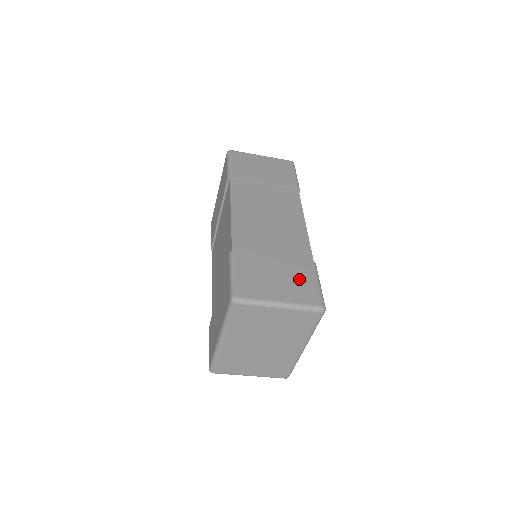
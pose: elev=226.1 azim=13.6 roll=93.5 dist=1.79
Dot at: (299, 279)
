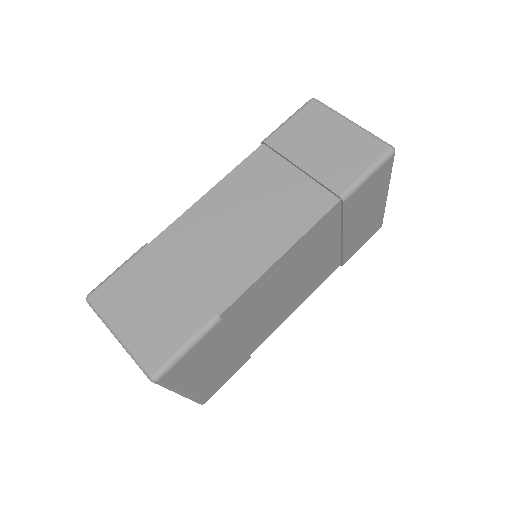
Dot at: (170, 323)
